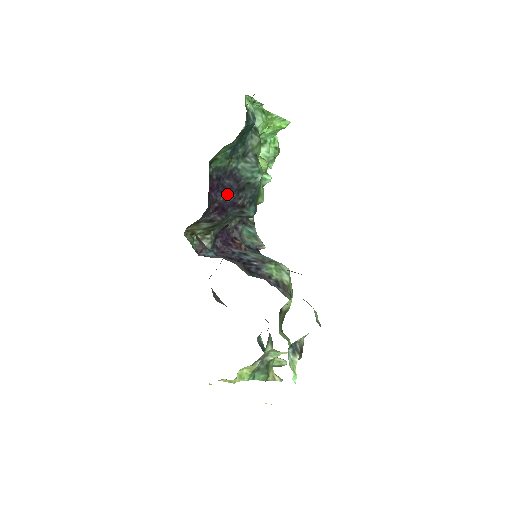
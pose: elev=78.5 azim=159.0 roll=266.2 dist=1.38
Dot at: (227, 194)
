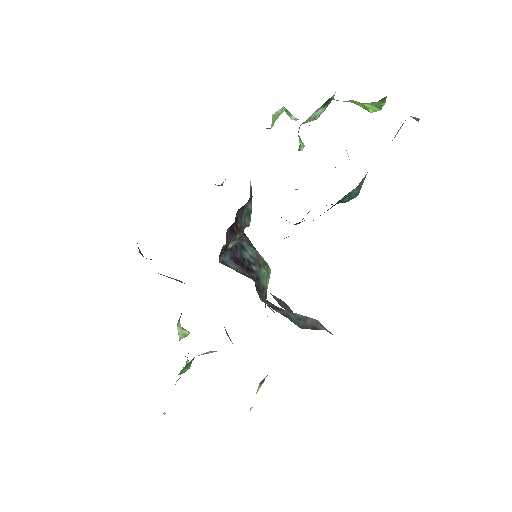
Dot at: occluded
